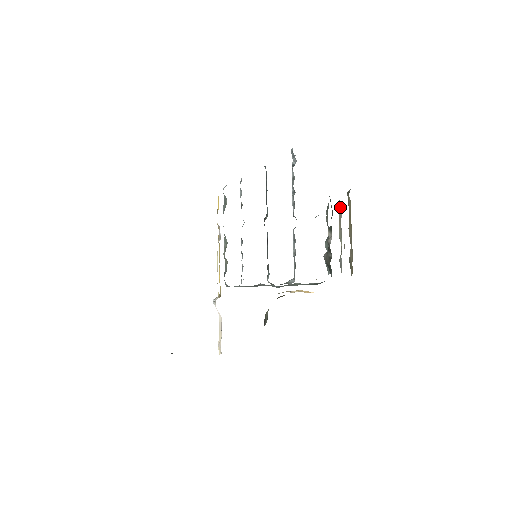
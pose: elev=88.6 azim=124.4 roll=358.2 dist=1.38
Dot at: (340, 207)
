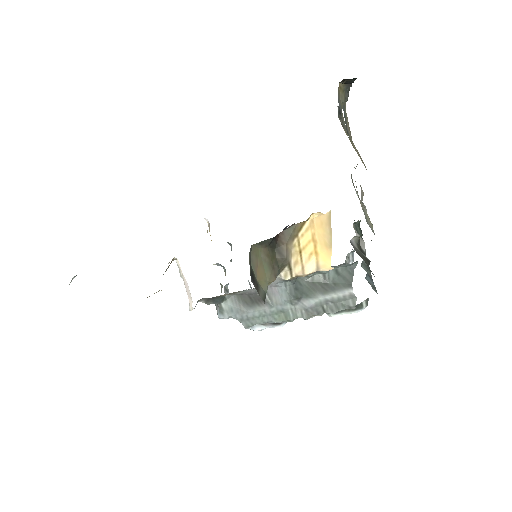
Dot at: occluded
